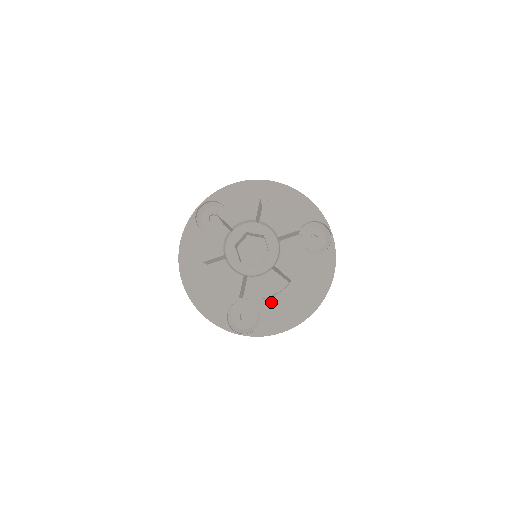
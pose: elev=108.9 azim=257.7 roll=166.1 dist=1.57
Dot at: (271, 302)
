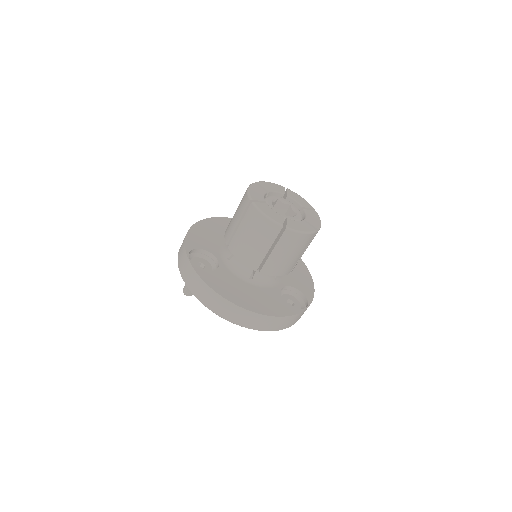
Dot at: (229, 276)
